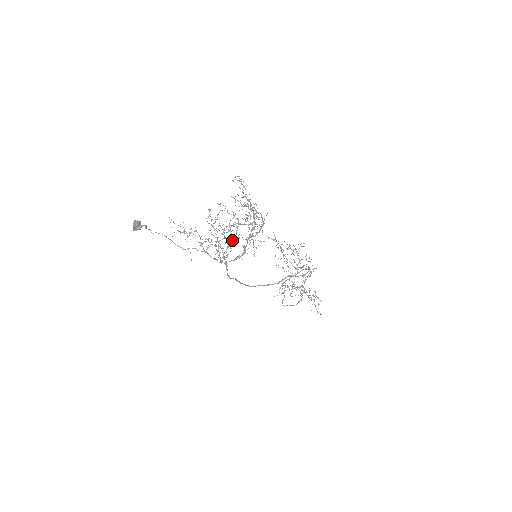
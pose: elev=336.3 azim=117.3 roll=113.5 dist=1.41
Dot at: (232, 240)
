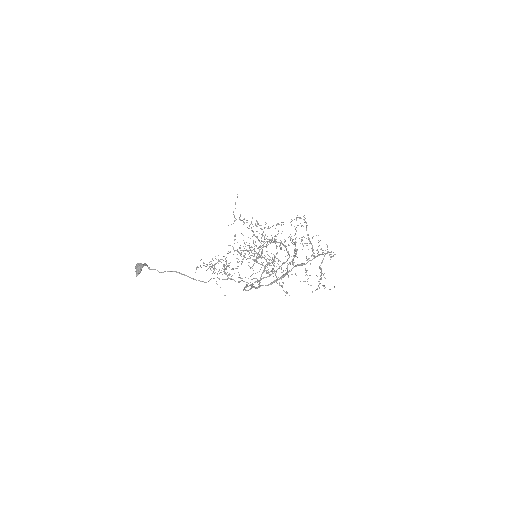
Dot at: (266, 264)
